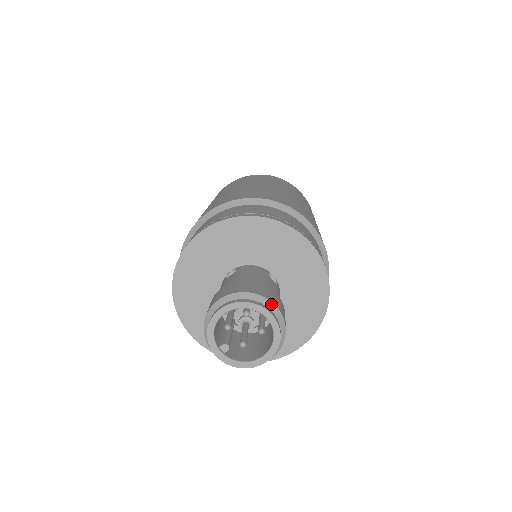
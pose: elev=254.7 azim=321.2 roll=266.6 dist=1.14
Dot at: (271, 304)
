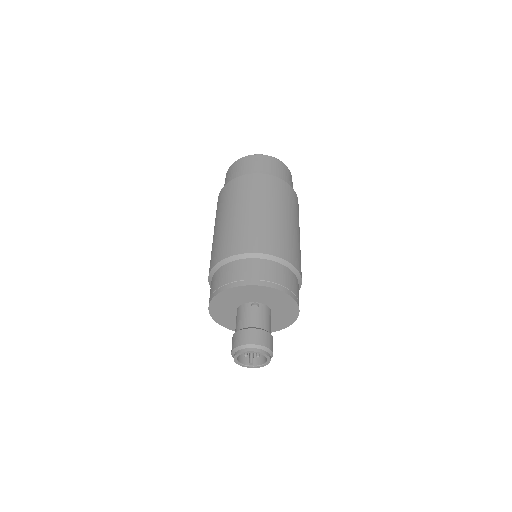
Dot at: (250, 345)
